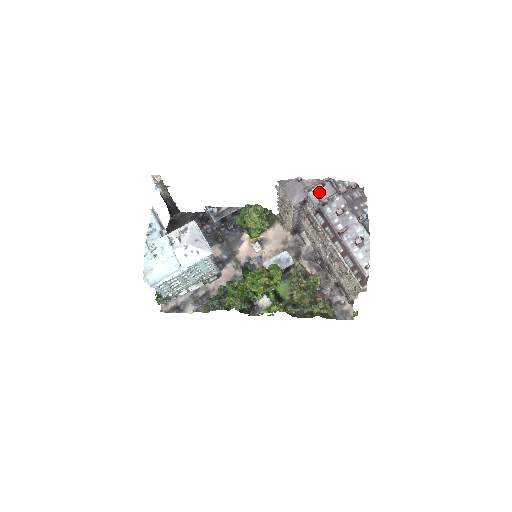
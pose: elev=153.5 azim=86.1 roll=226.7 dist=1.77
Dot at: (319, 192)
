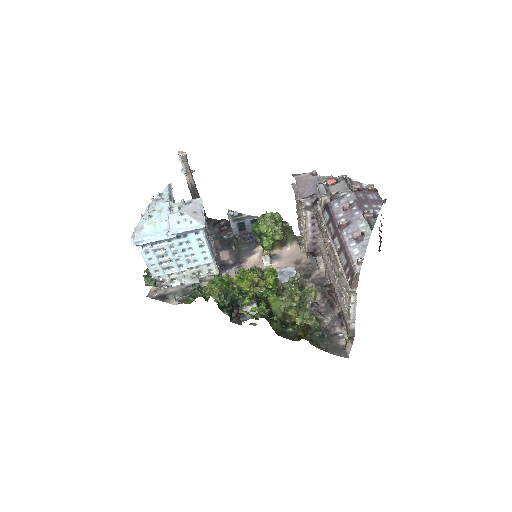
Dot at: (331, 187)
